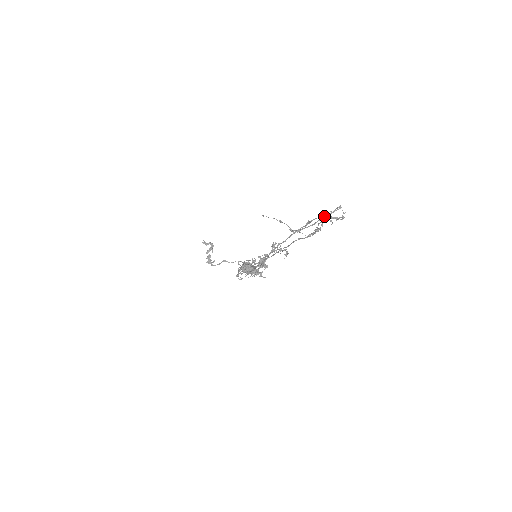
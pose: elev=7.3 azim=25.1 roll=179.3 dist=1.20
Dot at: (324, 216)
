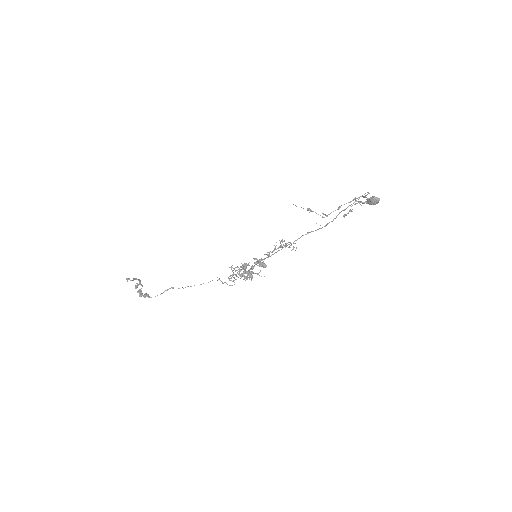
Dot at: (365, 195)
